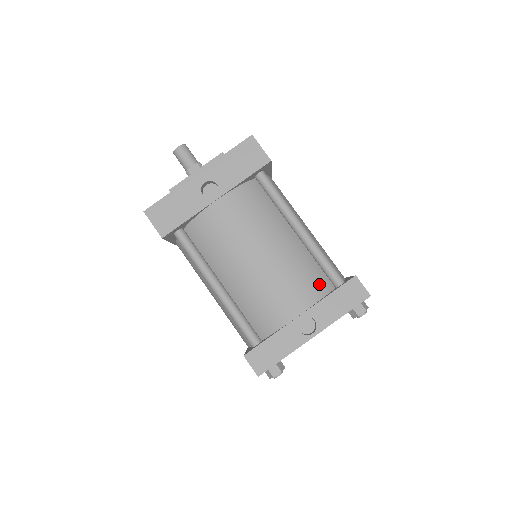
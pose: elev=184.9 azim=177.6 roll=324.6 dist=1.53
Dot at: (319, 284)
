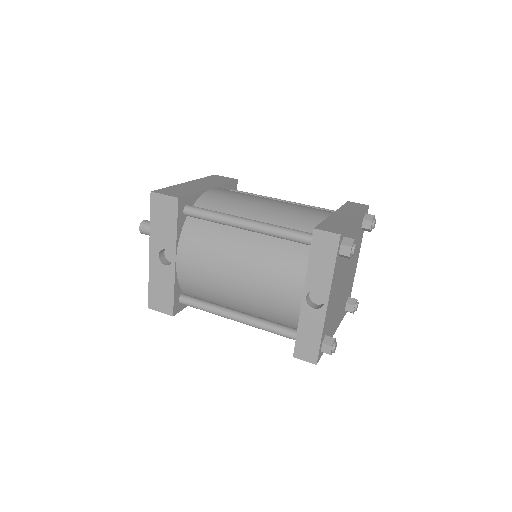
Dot at: (298, 256)
